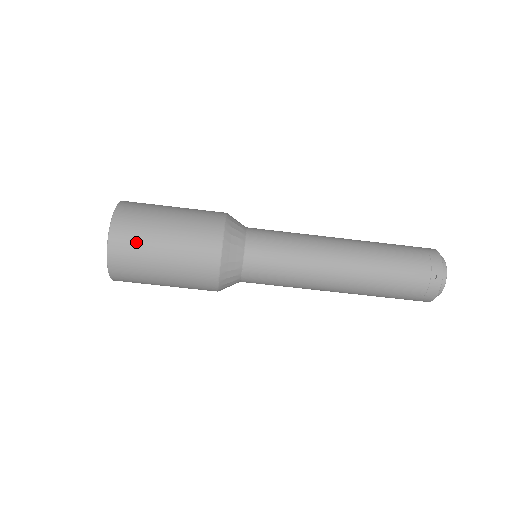
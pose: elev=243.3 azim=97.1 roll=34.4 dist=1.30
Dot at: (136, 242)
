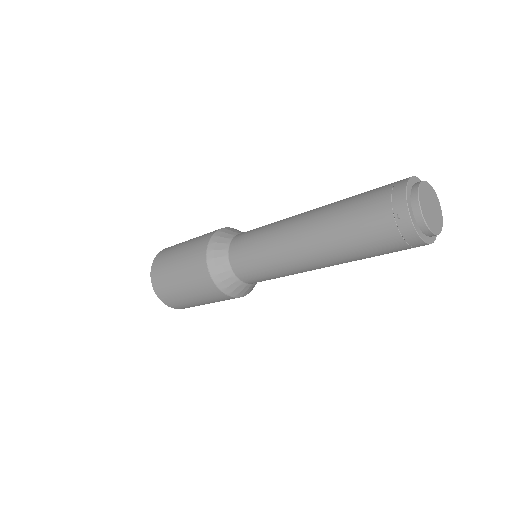
Dot at: (164, 280)
